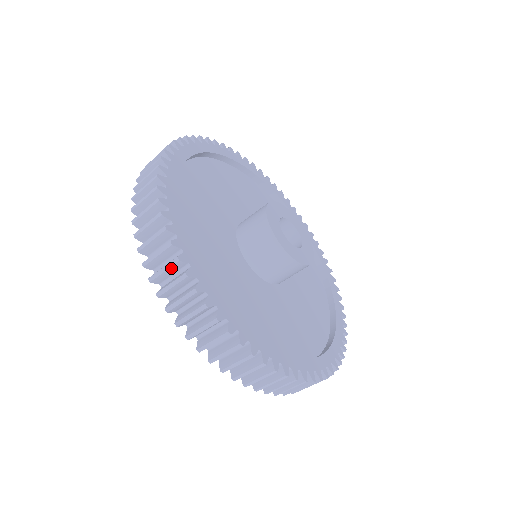
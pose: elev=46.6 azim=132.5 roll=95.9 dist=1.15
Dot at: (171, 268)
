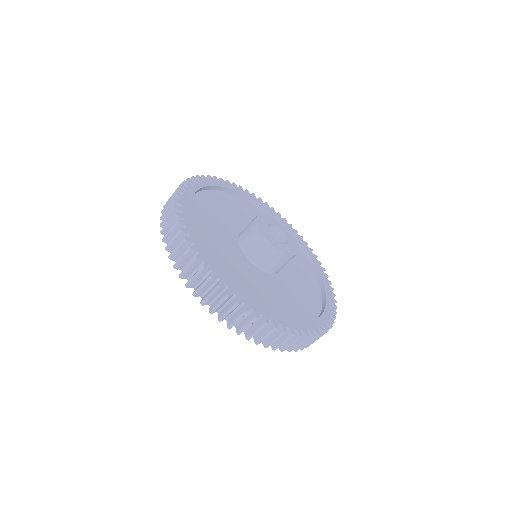
Dot at: (234, 309)
